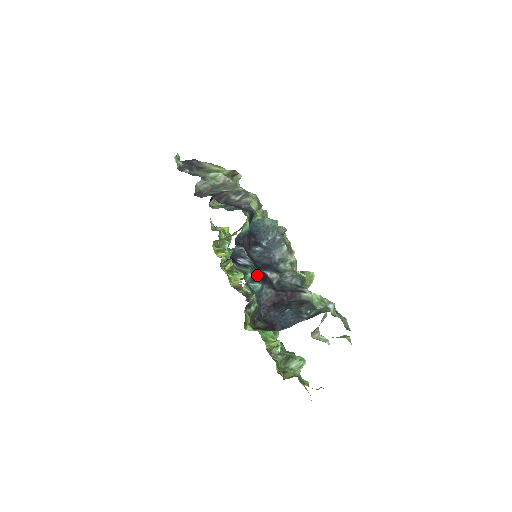
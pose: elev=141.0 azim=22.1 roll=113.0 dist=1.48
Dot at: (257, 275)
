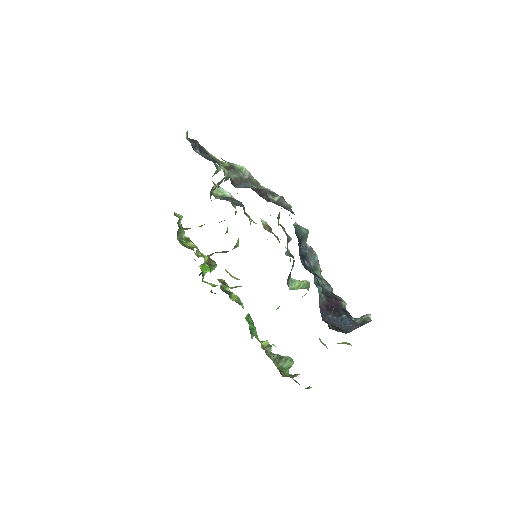
Dot at: occluded
